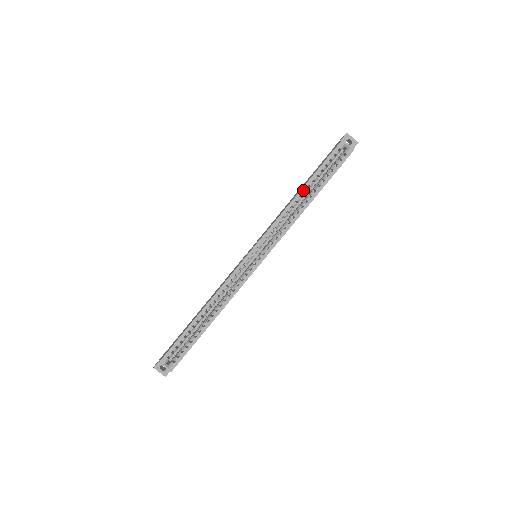
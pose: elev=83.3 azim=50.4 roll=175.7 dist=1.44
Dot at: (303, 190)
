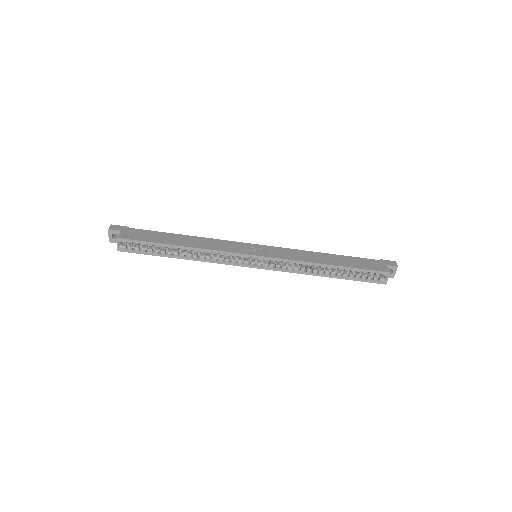
Dot at: (332, 267)
